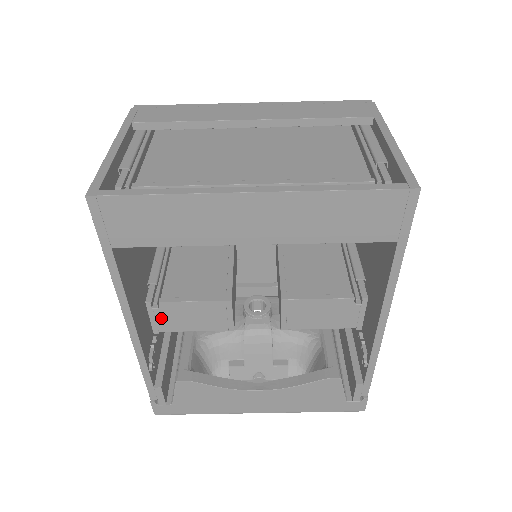
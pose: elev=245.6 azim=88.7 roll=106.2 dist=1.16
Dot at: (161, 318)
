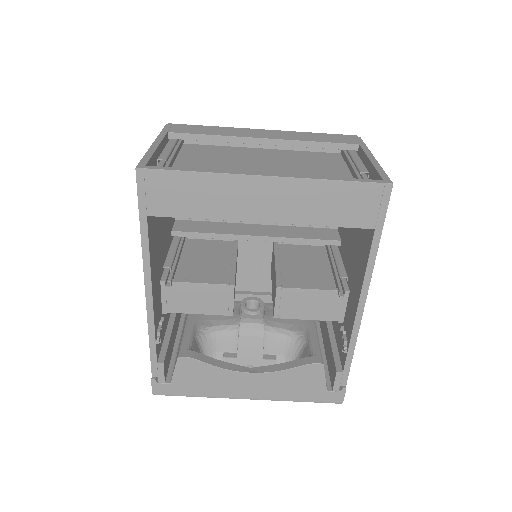
Dot at: (171, 298)
